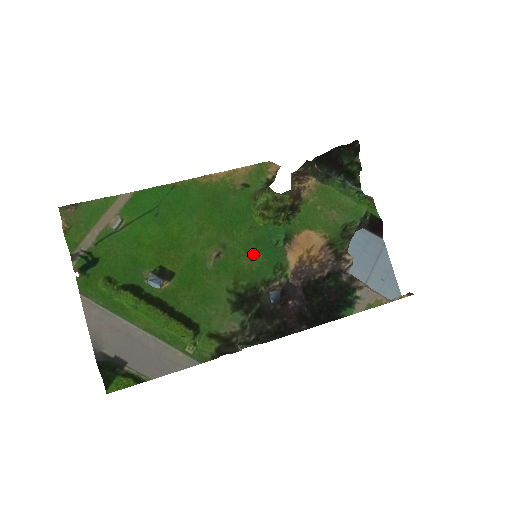
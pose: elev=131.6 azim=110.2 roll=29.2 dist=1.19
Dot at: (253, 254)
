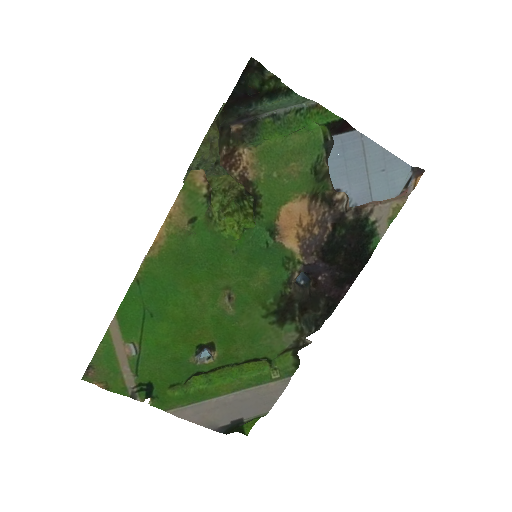
Dot at: (256, 273)
